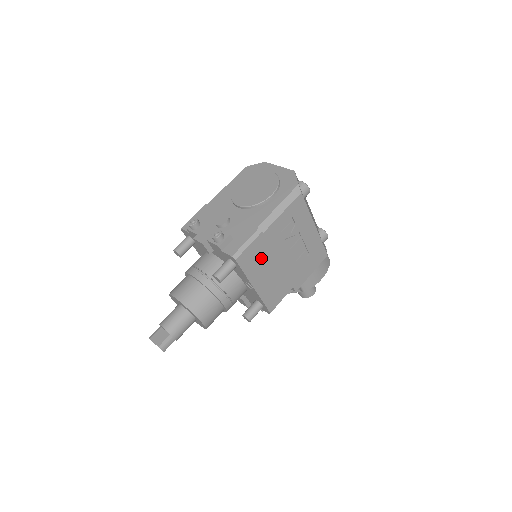
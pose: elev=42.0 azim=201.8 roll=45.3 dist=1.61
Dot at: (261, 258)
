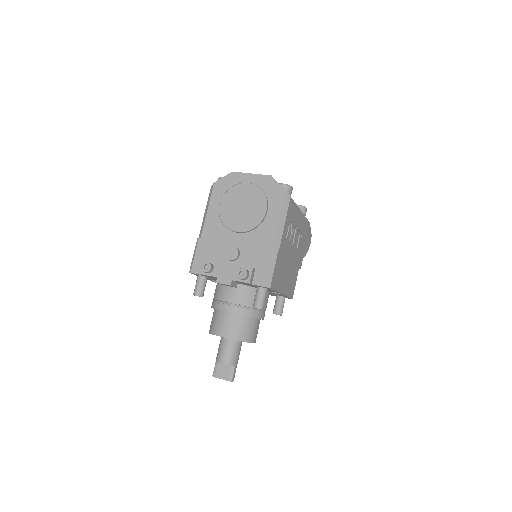
Dot at: (281, 270)
